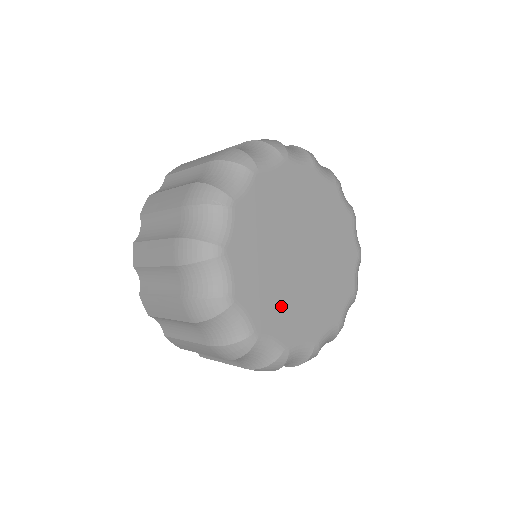
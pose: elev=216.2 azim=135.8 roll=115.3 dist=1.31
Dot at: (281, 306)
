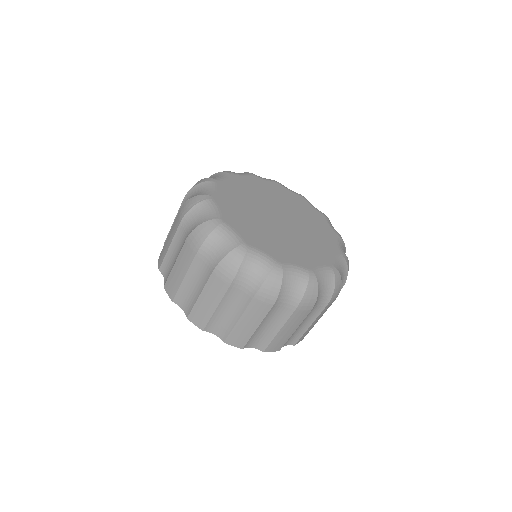
Dot at: (286, 247)
